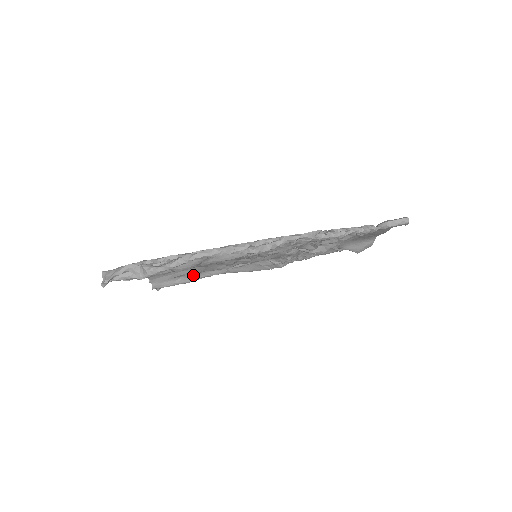
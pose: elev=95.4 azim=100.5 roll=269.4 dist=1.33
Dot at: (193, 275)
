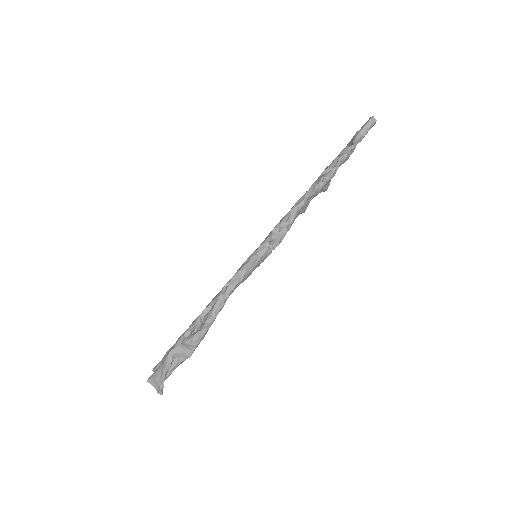
Dot at: occluded
